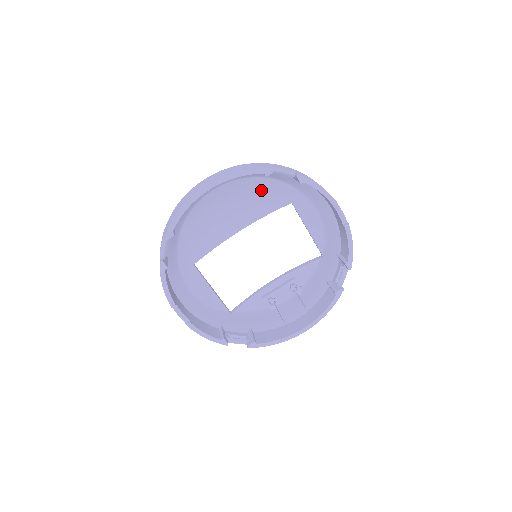
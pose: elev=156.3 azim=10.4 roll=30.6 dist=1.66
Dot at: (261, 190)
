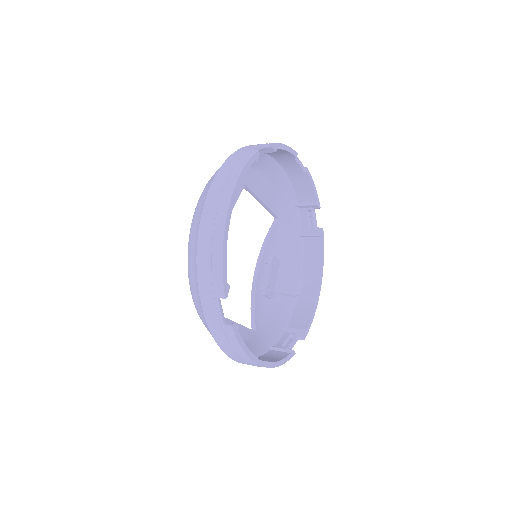
Dot at: occluded
